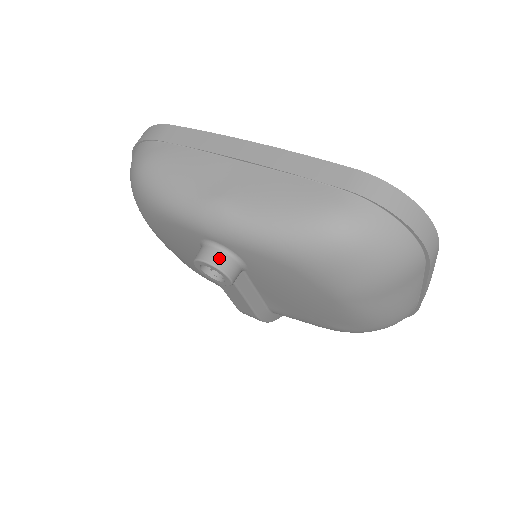
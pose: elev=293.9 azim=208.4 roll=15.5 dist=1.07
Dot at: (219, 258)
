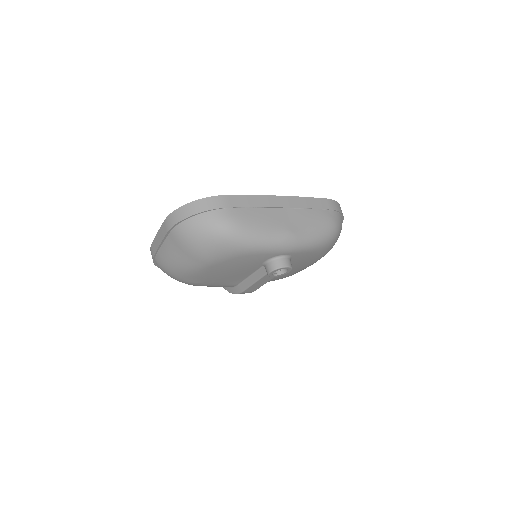
Dot at: (289, 262)
